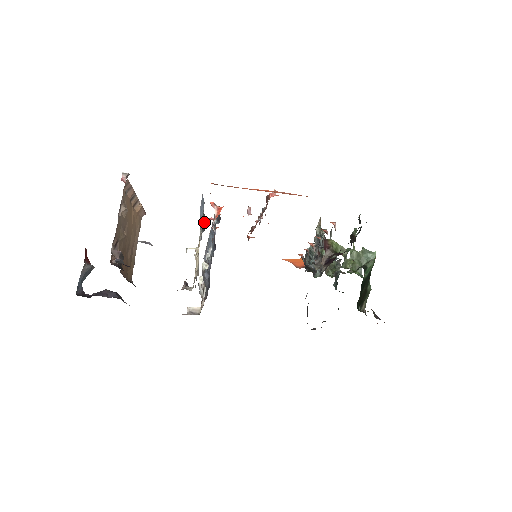
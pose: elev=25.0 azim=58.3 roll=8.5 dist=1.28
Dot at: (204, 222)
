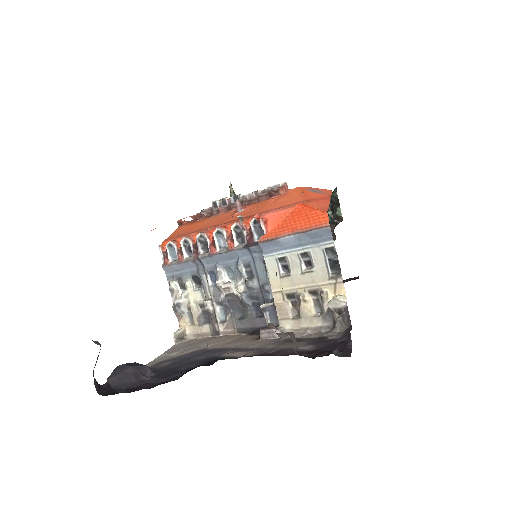
Dot at: (331, 260)
